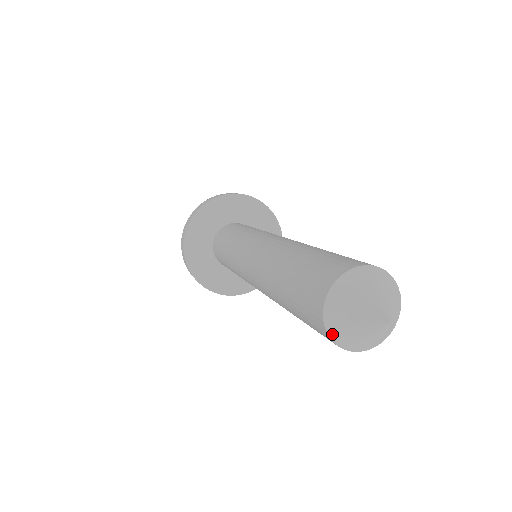
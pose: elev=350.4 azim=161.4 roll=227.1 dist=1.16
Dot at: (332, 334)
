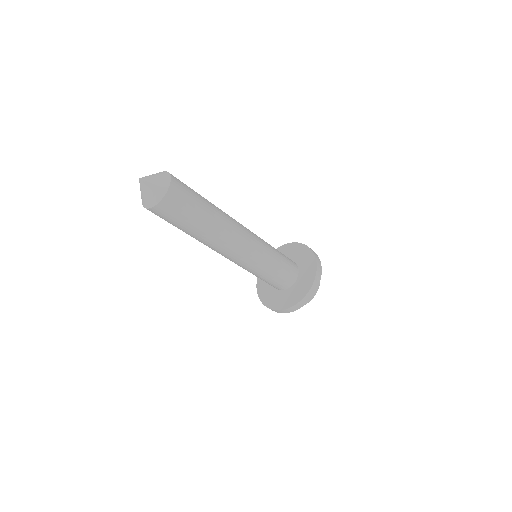
Dot at: occluded
